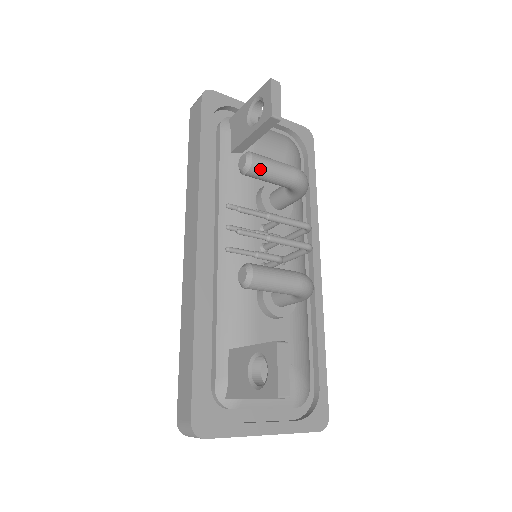
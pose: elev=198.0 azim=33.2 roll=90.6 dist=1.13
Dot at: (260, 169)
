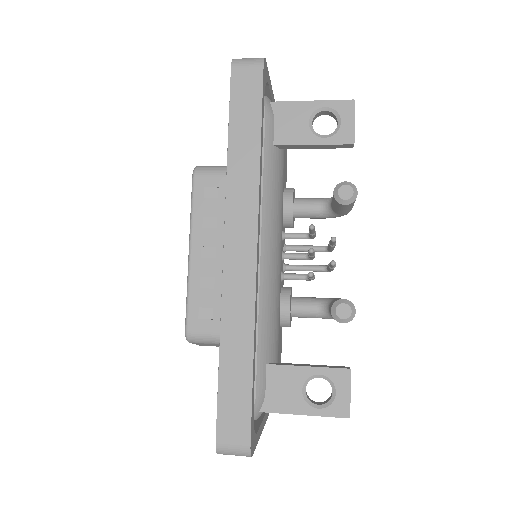
Dot at: (353, 203)
